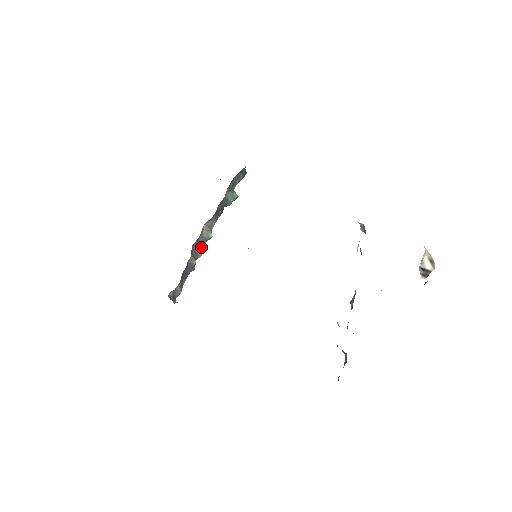
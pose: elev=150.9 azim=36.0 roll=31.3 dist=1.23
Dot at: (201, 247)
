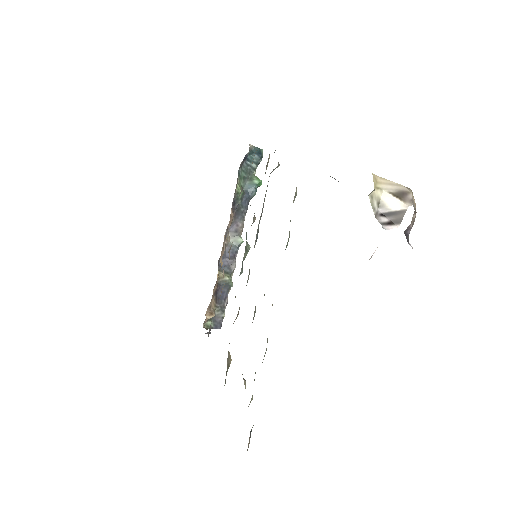
Dot at: (232, 258)
